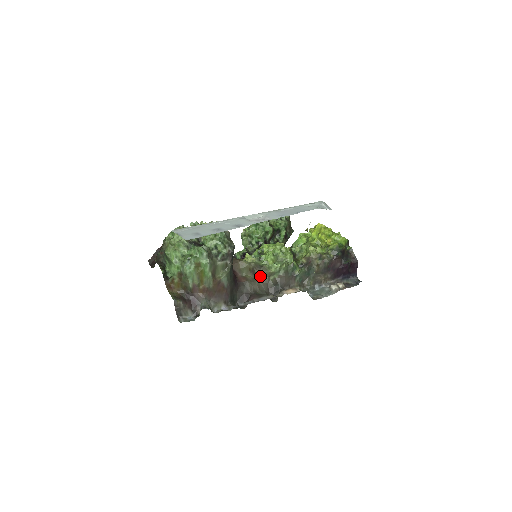
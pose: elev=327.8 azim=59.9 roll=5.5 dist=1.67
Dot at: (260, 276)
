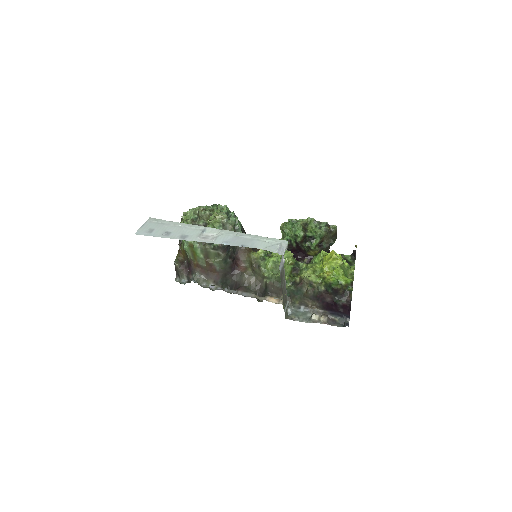
Dot at: (257, 274)
